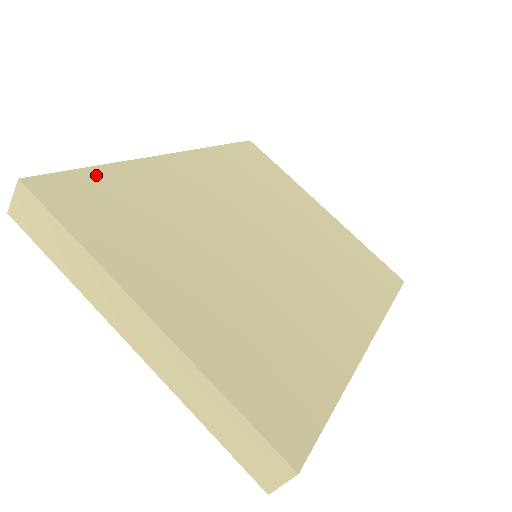
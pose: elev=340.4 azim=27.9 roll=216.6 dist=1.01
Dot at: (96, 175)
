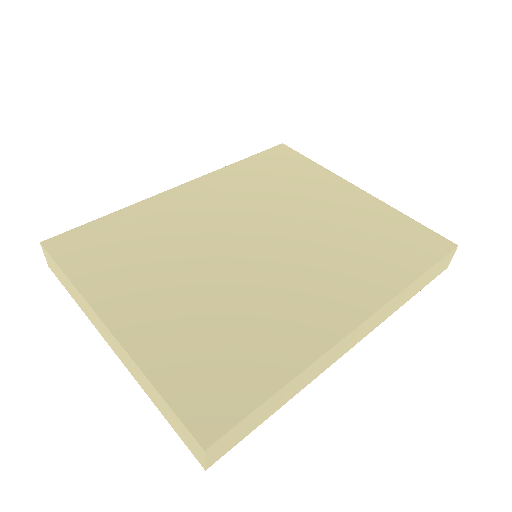
Dot at: (102, 223)
